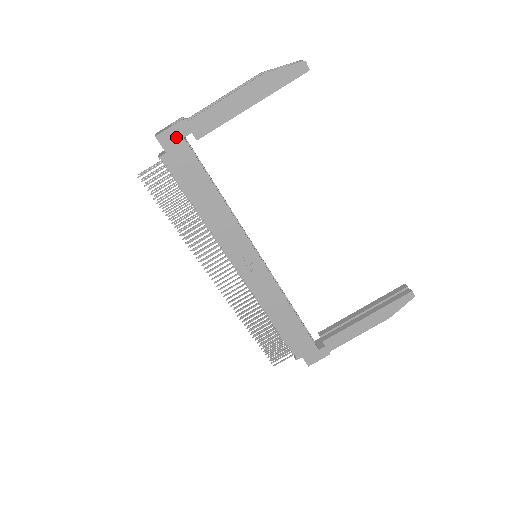
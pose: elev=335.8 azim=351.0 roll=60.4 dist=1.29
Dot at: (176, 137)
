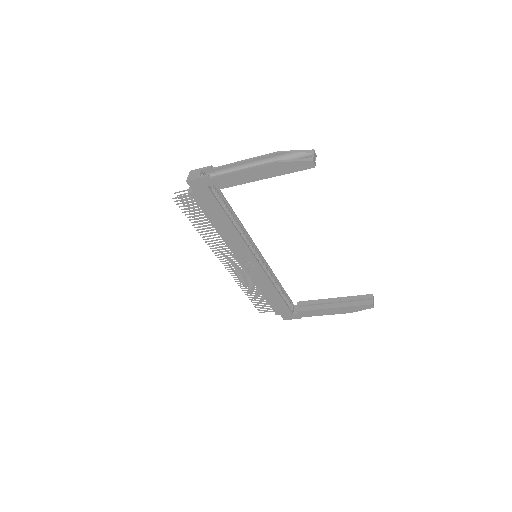
Dot at: (202, 185)
